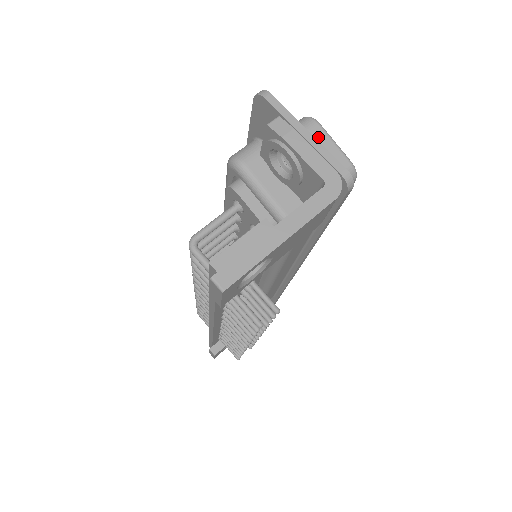
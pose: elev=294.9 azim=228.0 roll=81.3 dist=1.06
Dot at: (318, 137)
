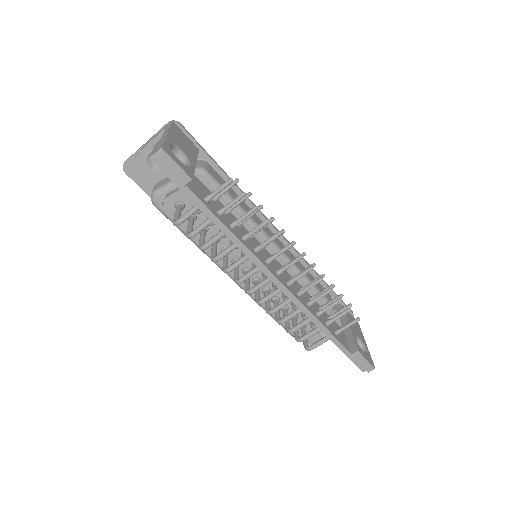
Dot at: occluded
